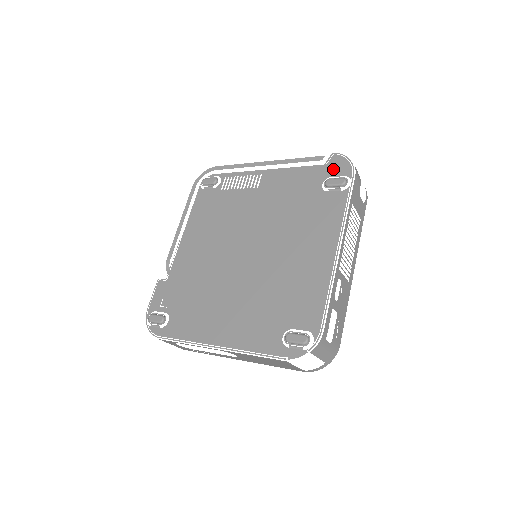
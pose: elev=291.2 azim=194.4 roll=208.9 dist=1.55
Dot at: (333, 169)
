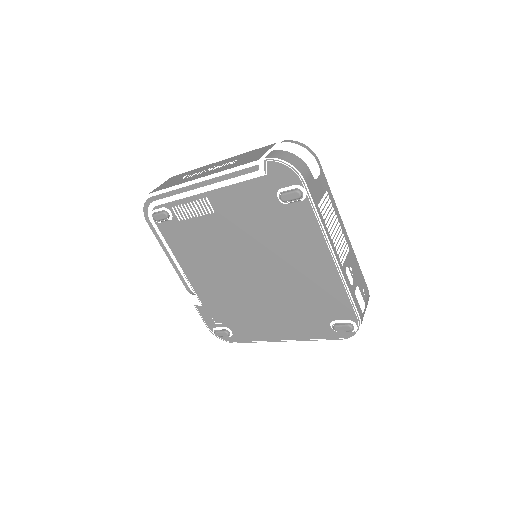
Dot at: (278, 179)
